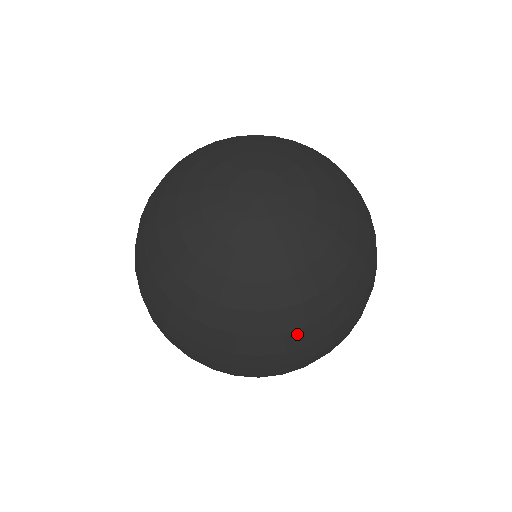
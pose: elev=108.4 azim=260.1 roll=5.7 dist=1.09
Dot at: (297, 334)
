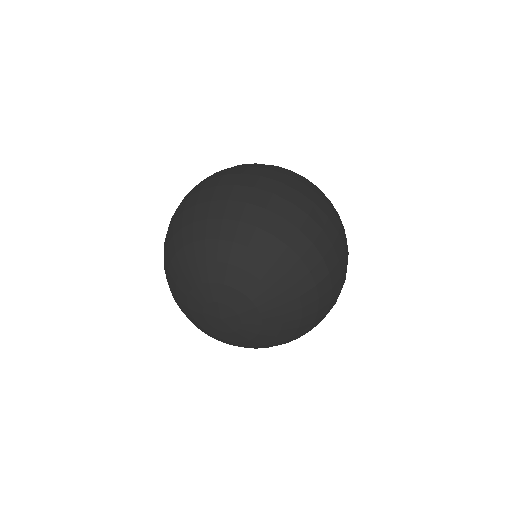
Dot at: occluded
